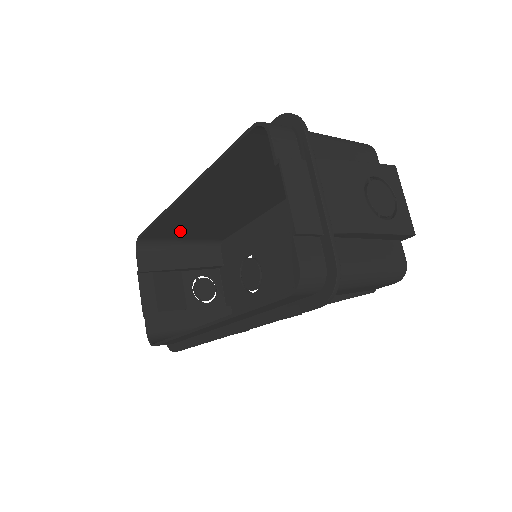
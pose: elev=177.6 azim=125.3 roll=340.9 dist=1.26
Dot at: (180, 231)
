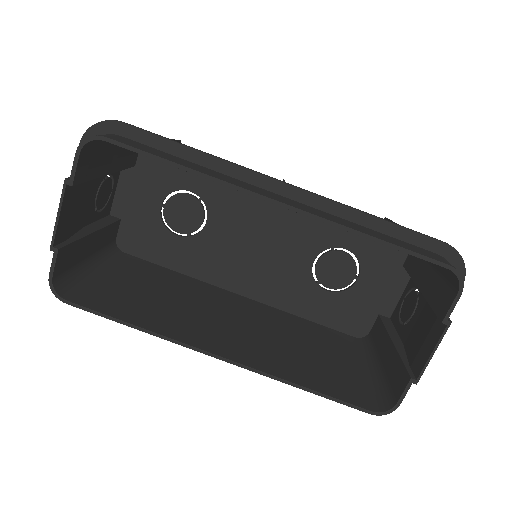
Dot at: occluded
